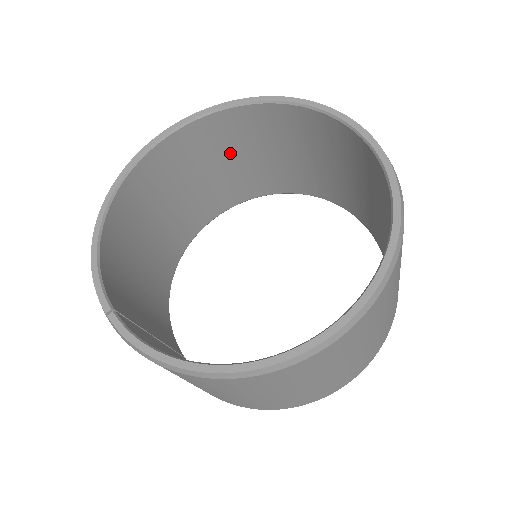
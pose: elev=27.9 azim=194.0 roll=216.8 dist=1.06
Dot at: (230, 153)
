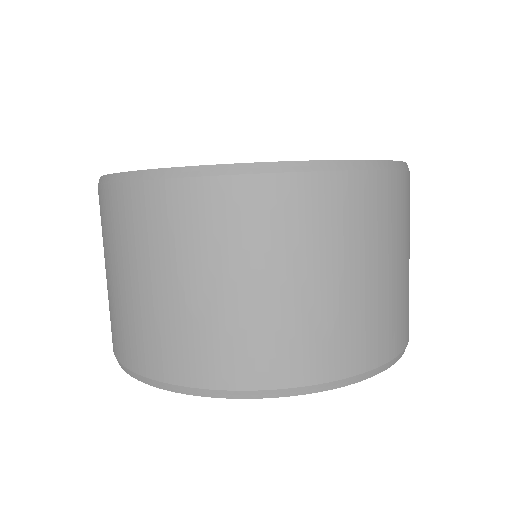
Dot at: occluded
